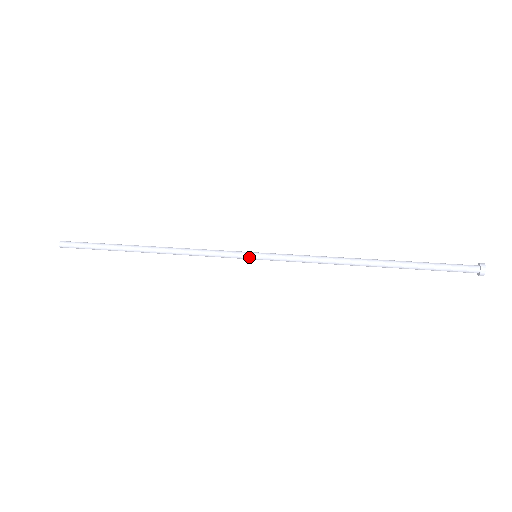
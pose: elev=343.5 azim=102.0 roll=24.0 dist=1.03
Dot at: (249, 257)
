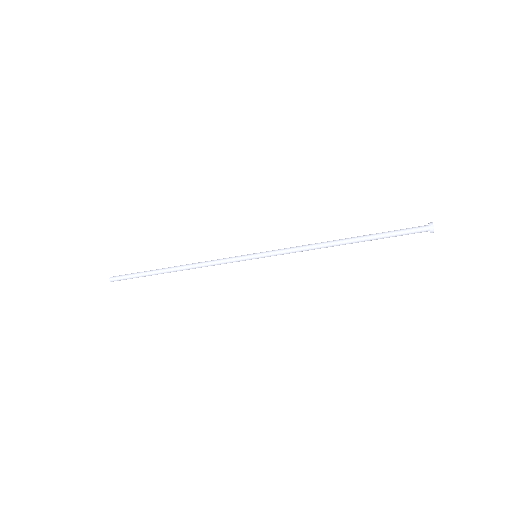
Dot at: (250, 256)
